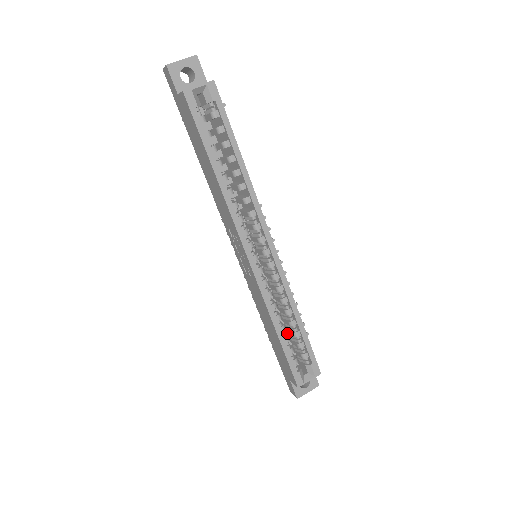
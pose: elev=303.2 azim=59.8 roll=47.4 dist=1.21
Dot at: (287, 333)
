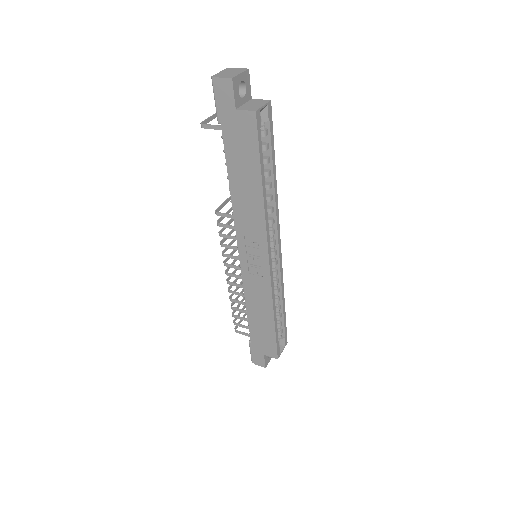
Dot at: occluded
